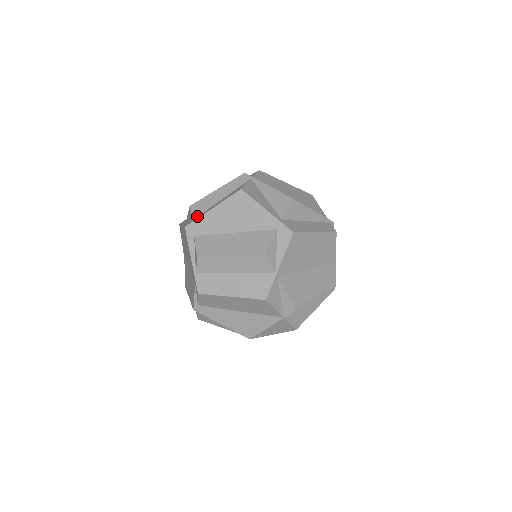
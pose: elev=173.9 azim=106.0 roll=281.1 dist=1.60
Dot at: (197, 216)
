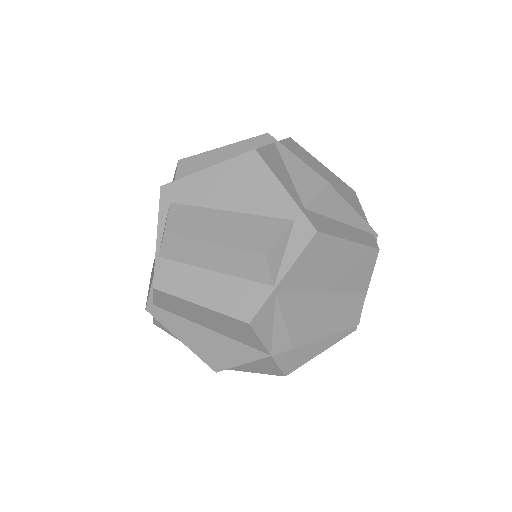
Dot at: (183, 176)
